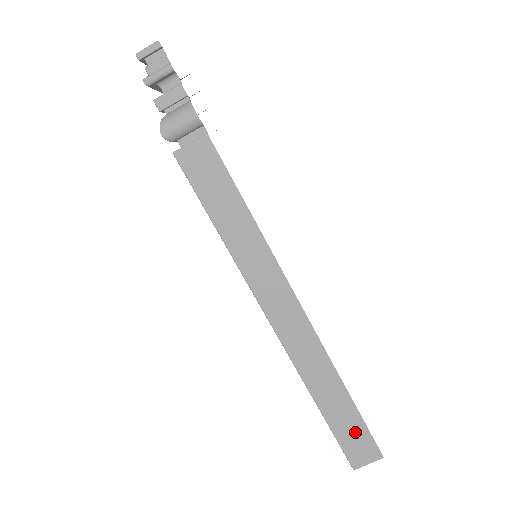
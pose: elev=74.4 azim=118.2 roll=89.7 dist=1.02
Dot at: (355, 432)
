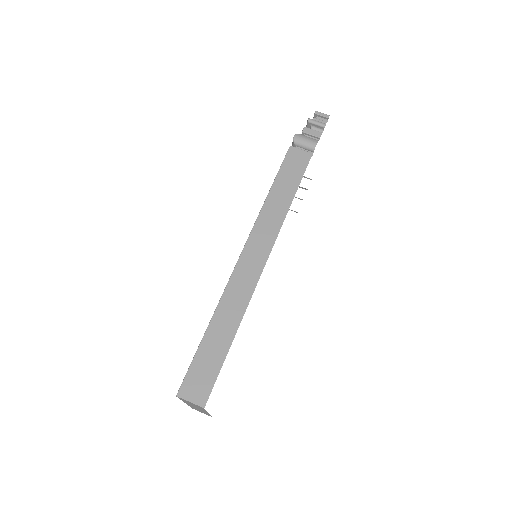
Dot at: (209, 368)
